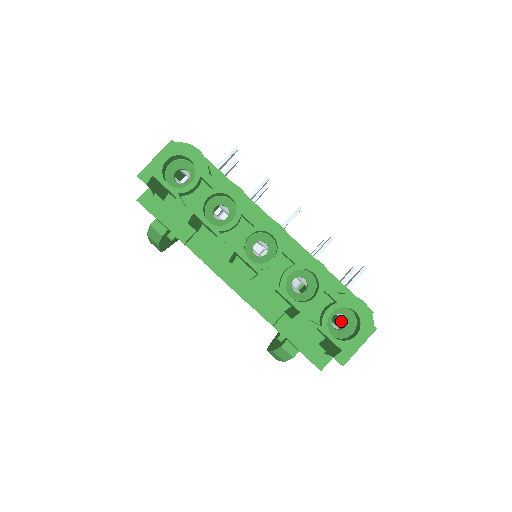
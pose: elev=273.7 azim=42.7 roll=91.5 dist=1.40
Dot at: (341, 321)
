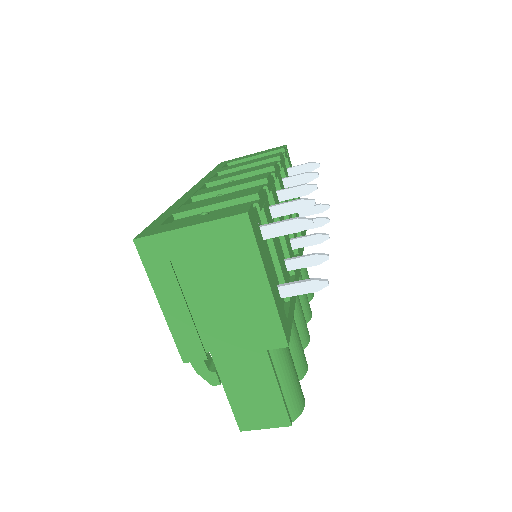
Dot at: occluded
